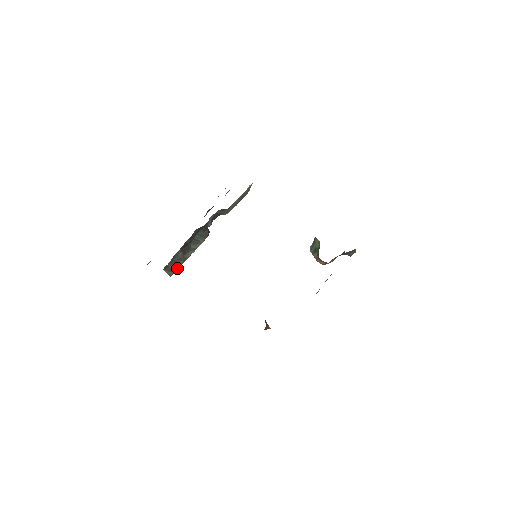
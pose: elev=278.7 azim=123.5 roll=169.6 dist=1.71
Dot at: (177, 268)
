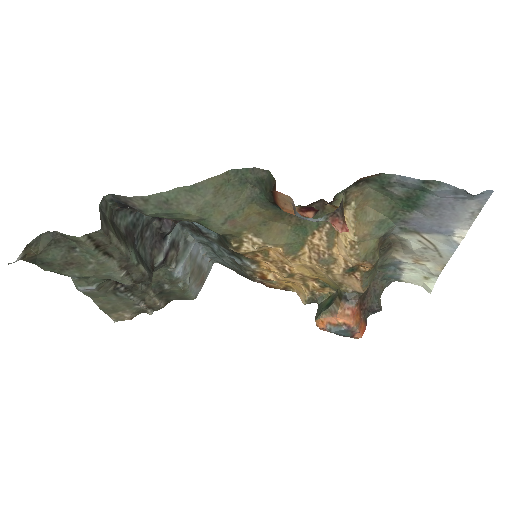
Dot at: (112, 236)
